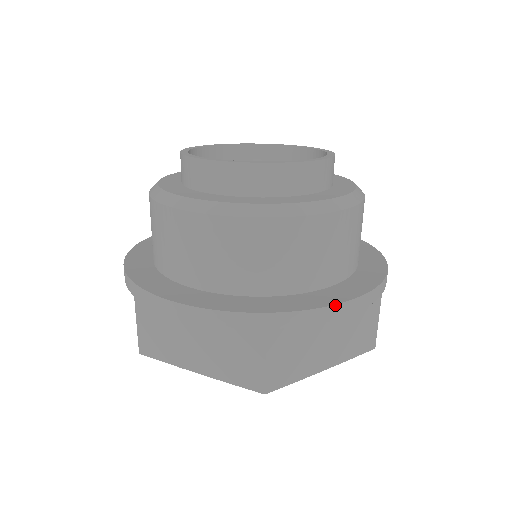
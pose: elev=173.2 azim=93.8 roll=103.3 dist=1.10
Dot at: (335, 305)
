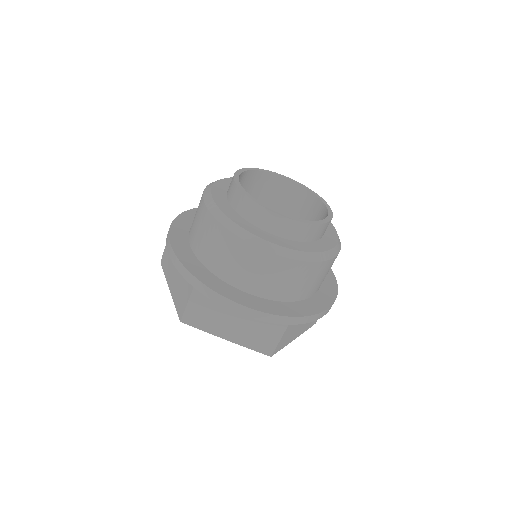
Dot at: (234, 302)
